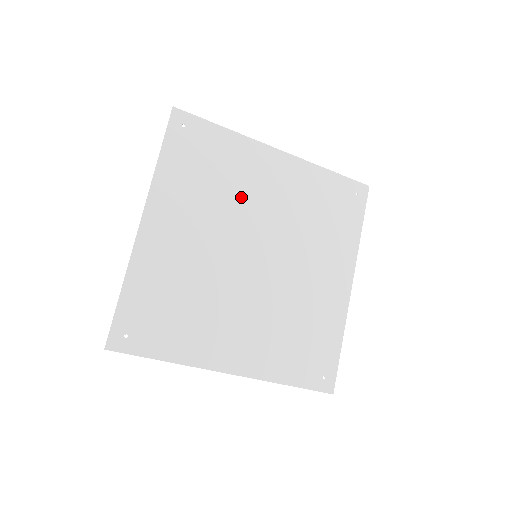
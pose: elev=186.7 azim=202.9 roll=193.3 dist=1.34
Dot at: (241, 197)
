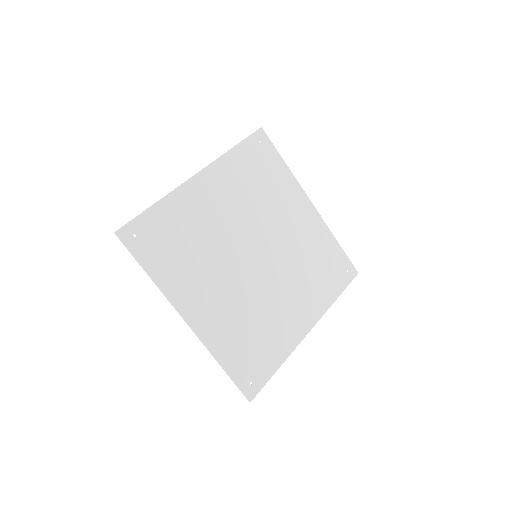
Dot at: (270, 211)
